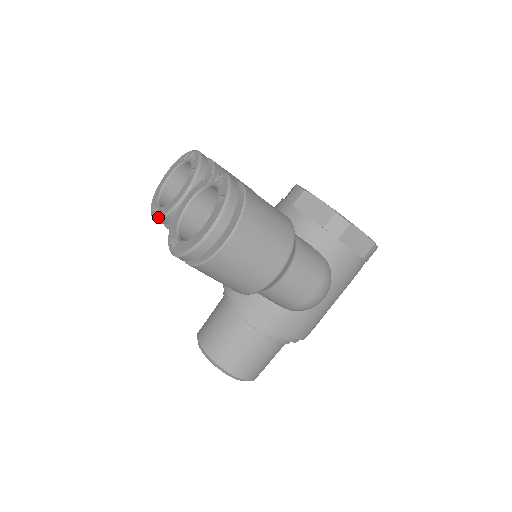
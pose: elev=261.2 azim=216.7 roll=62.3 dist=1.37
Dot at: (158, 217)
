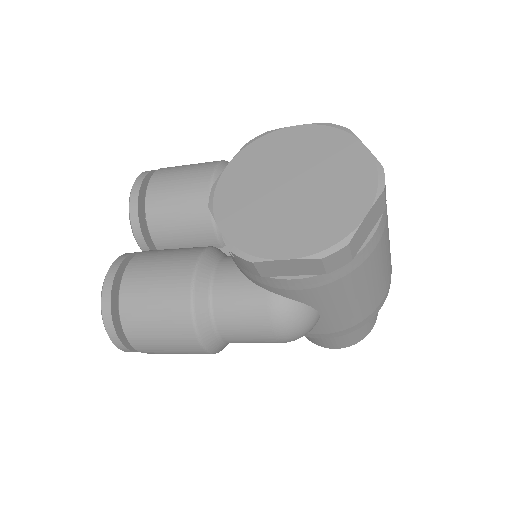
Dot at: occluded
